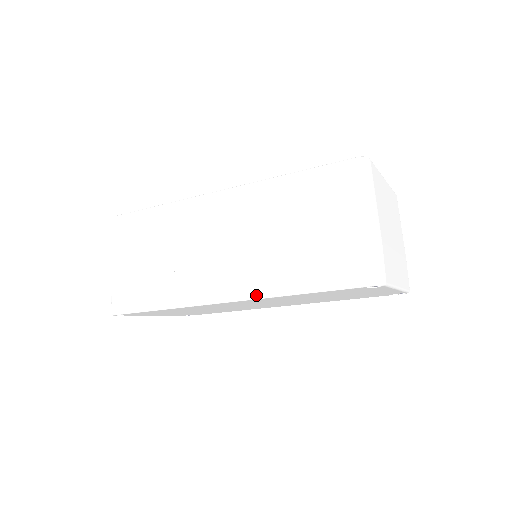
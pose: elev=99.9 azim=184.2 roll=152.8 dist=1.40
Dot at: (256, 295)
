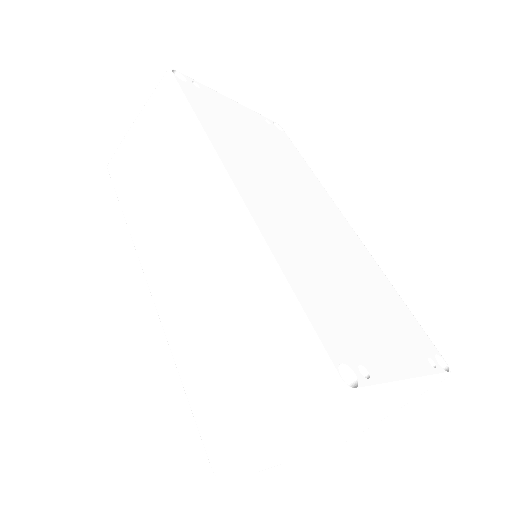
Dot at: (163, 323)
